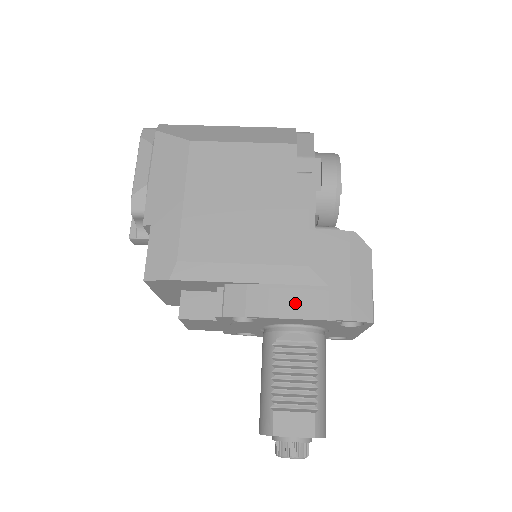
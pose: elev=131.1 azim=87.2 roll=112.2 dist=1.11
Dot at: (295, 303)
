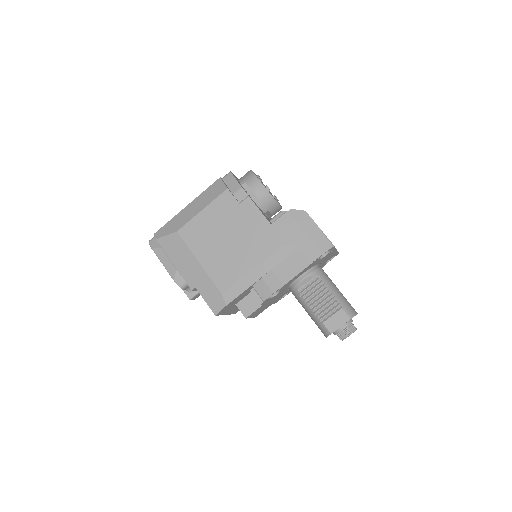
Dot at: (290, 268)
